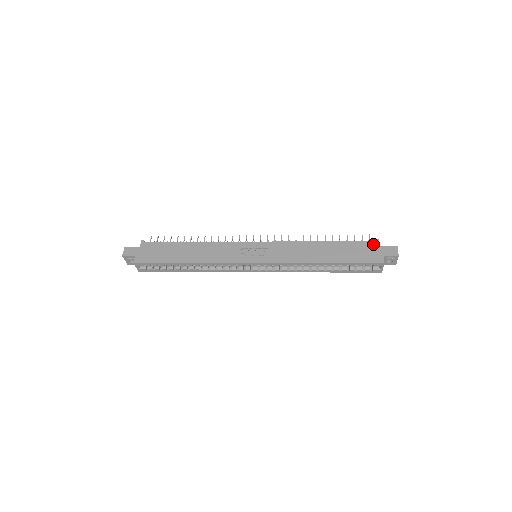
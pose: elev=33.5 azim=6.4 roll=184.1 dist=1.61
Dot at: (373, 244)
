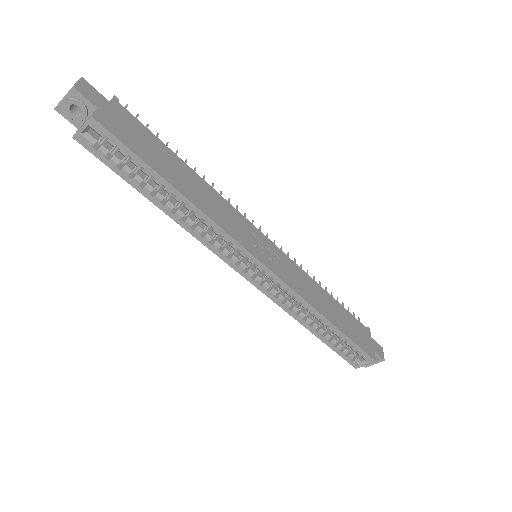
Dot at: (367, 331)
